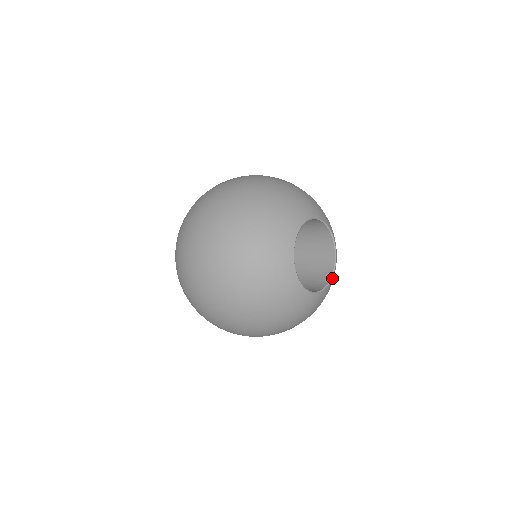
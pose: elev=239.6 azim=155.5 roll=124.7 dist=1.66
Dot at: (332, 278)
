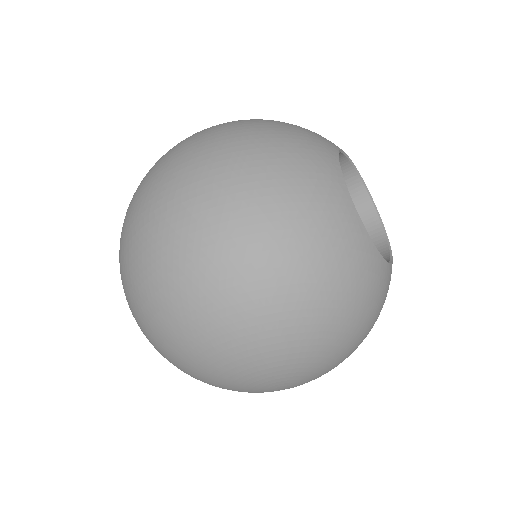
Dot at: (388, 267)
